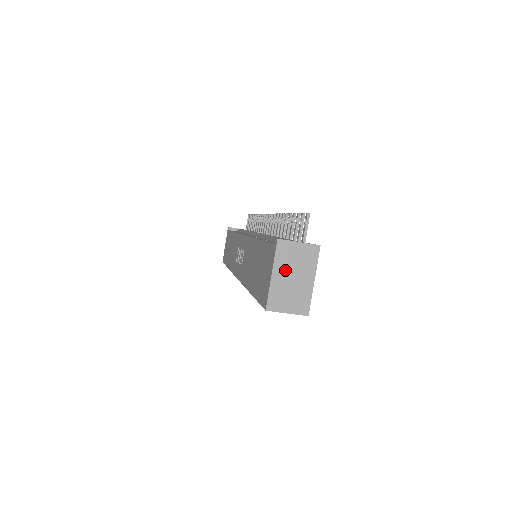
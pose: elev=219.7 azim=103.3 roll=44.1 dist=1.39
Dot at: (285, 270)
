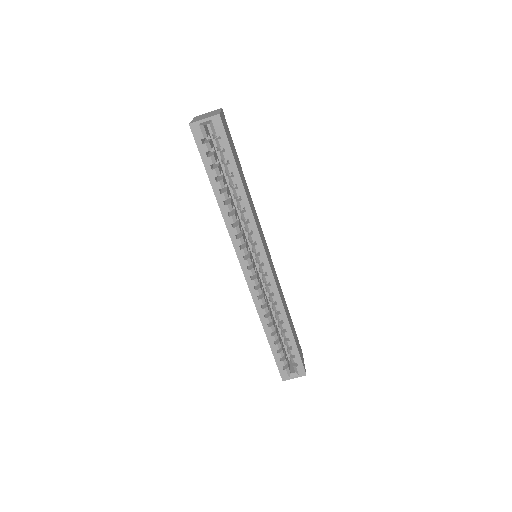
Dot at: (200, 117)
